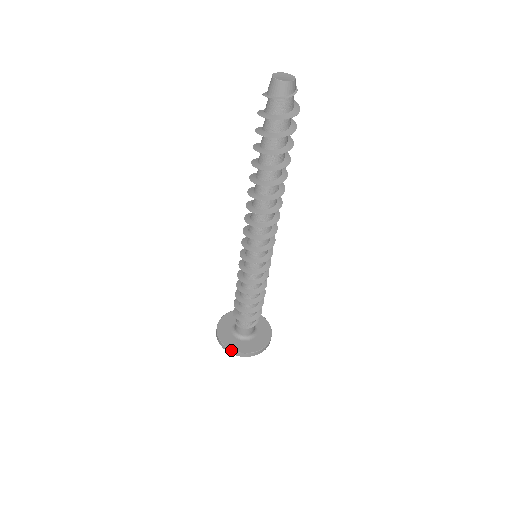
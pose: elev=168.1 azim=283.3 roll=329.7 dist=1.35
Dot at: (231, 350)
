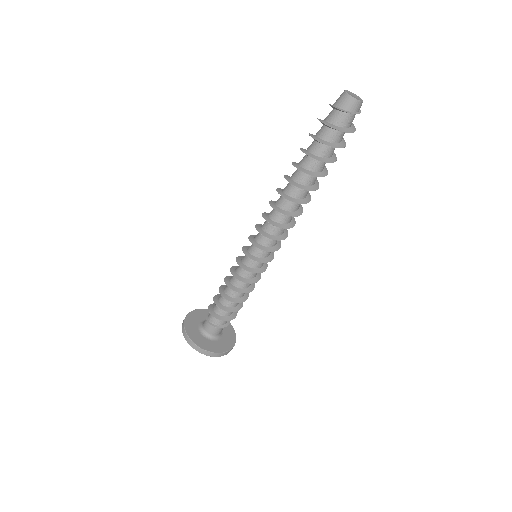
Dot at: (194, 343)
